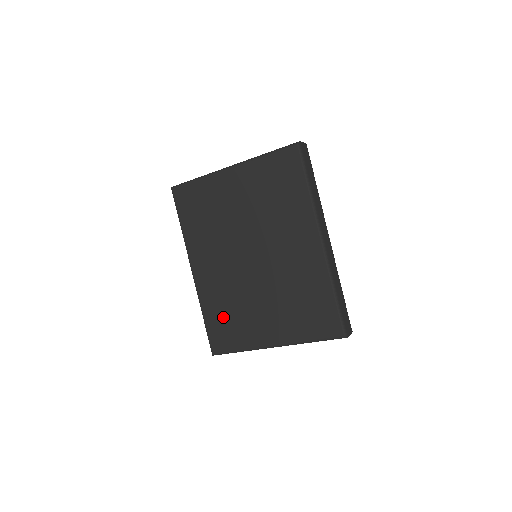
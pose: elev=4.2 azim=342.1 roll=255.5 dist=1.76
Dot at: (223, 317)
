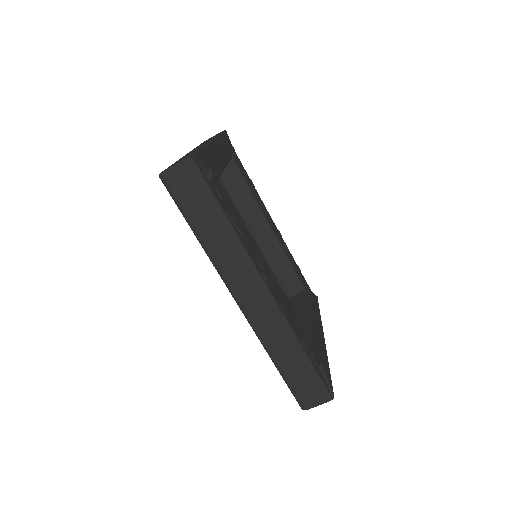
Dot at: (277, 289)
